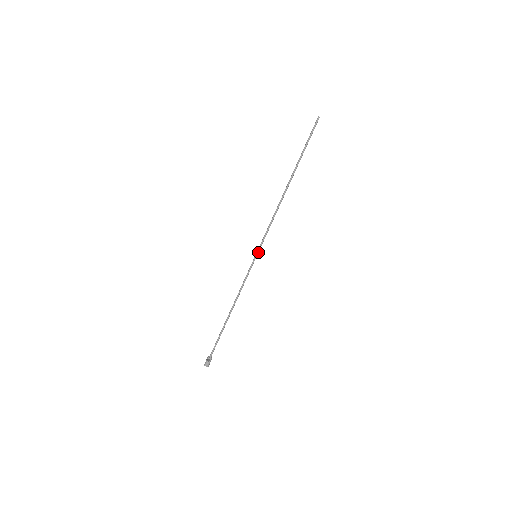
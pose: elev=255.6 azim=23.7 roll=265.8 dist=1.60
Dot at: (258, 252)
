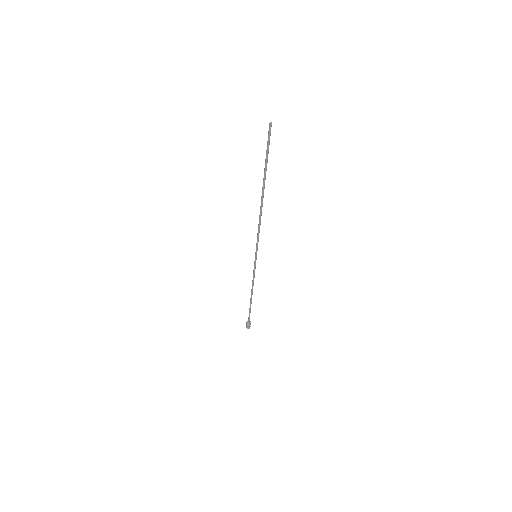
Dot at: (256, 253)
